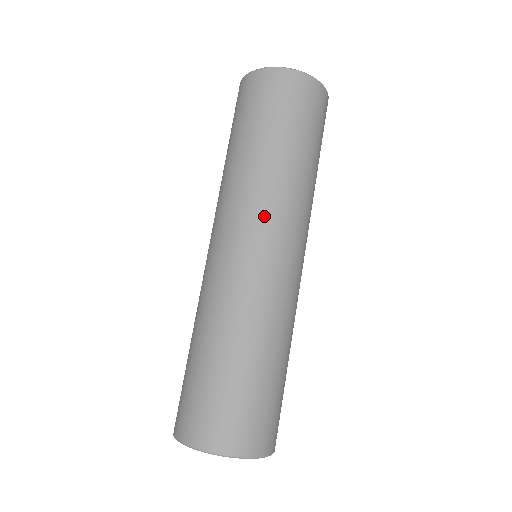
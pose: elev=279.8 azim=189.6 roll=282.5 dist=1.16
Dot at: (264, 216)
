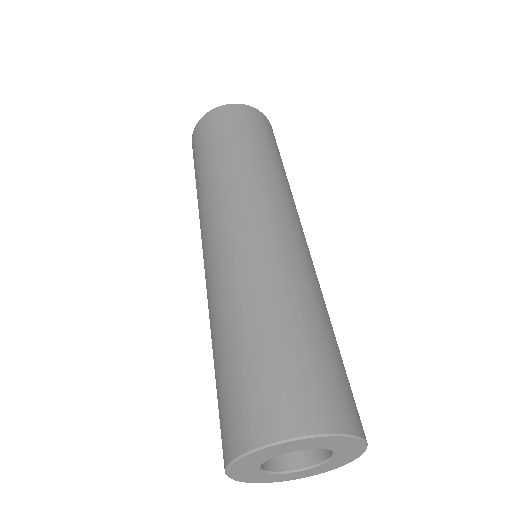
Dot at: (210, 215)
